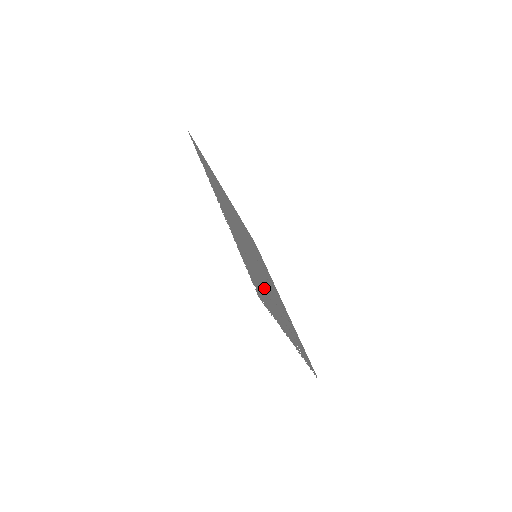
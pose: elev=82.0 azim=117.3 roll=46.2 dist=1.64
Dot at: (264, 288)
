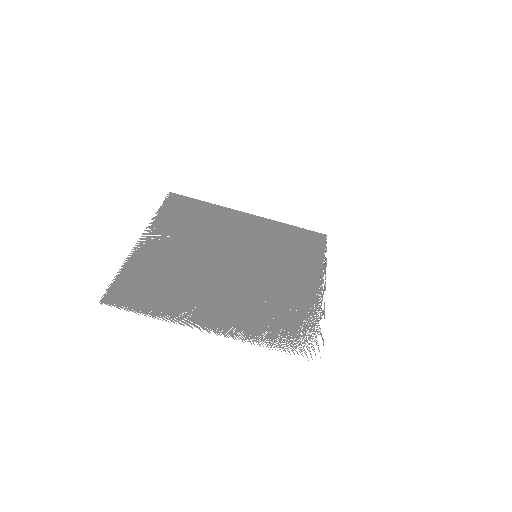
Dot at: (183, 289)
